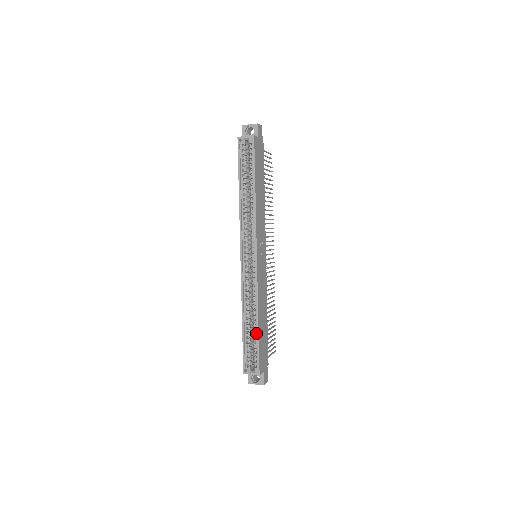
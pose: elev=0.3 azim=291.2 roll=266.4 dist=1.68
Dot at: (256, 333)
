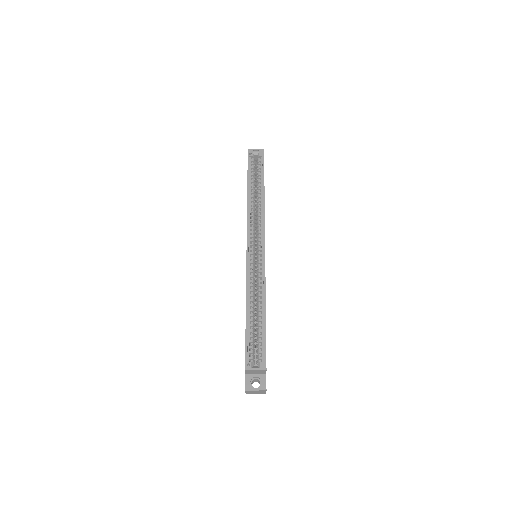
Dot at: (262, 322)
